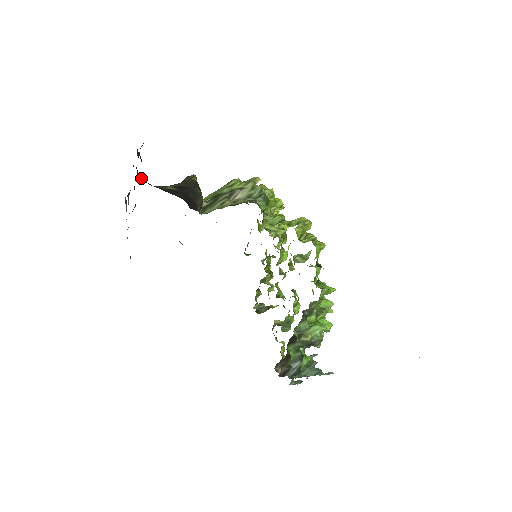
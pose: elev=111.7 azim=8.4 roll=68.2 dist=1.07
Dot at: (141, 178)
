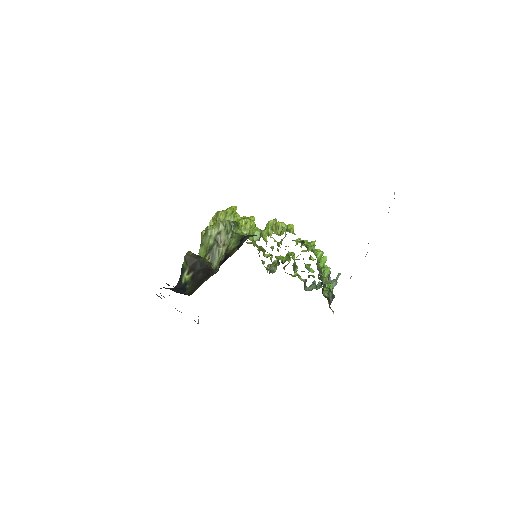
Dot at: (180, 293)
